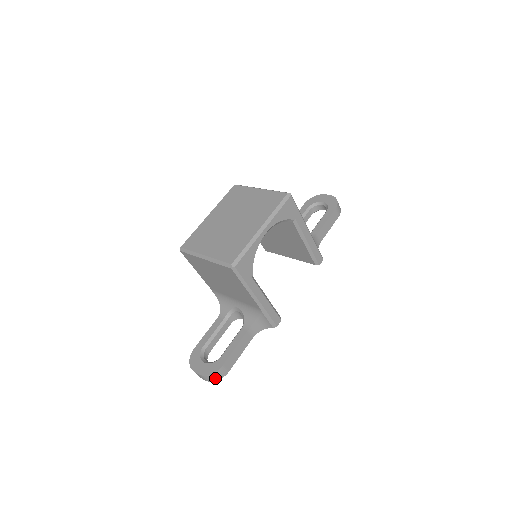
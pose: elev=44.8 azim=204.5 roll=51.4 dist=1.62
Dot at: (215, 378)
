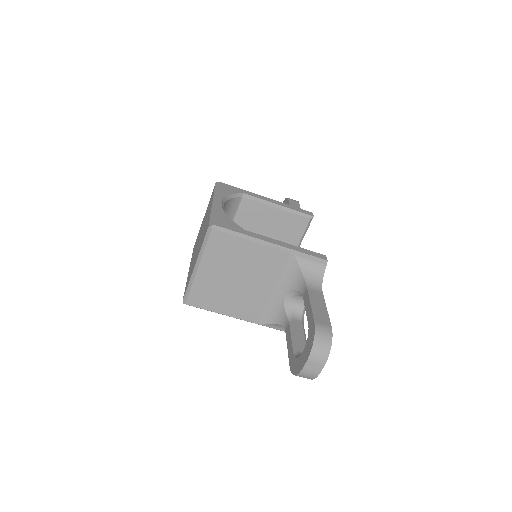
Dot at: (325, 343)
